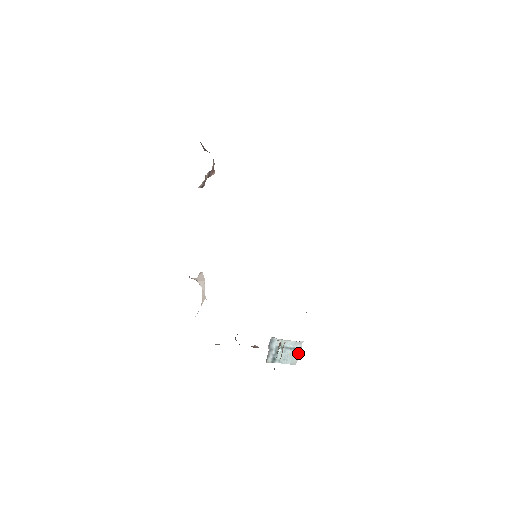
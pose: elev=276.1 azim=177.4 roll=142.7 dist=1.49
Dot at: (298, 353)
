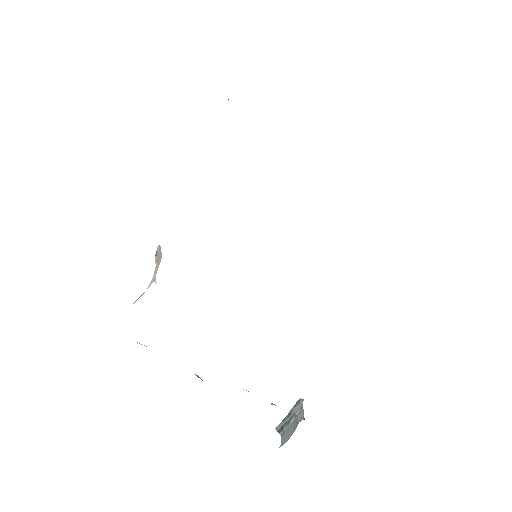
Dot at: (292, 433)
